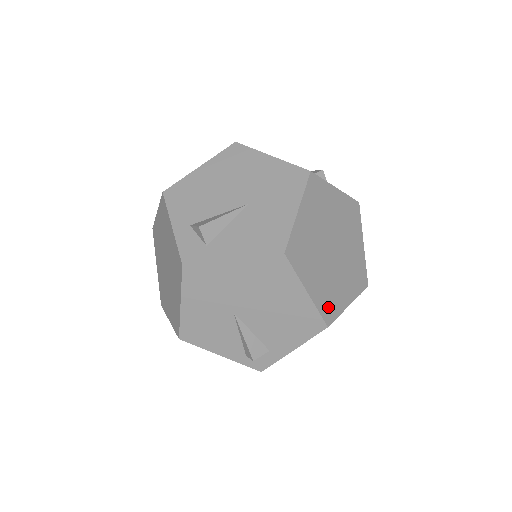
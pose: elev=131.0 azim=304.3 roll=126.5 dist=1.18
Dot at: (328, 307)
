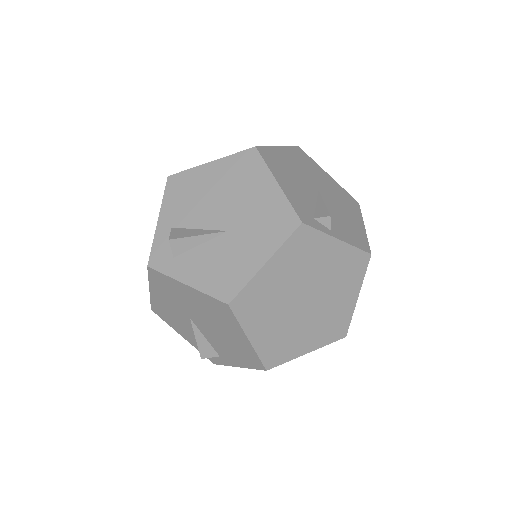
Dot at: (274, 354)
